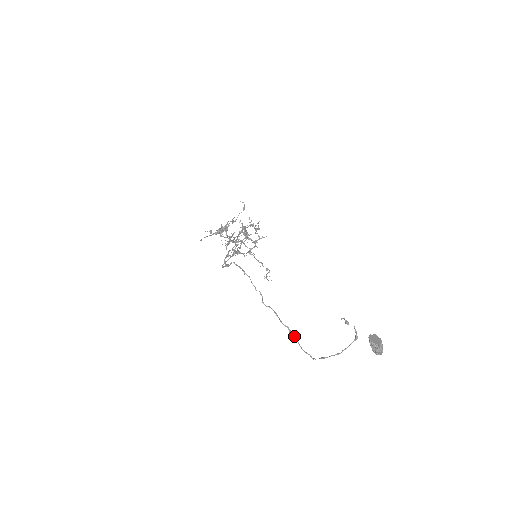
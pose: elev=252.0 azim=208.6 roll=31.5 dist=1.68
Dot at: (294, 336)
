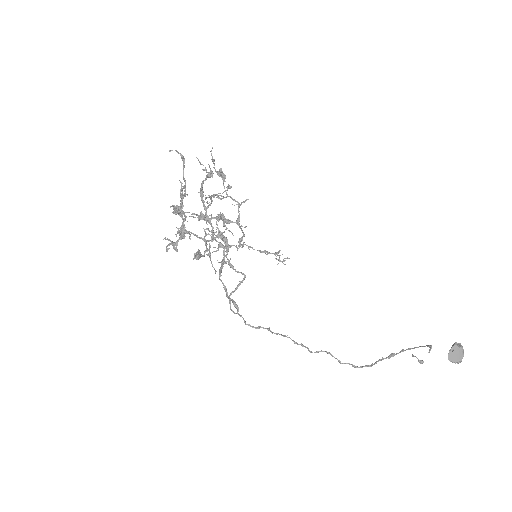
Dot at: occluded
